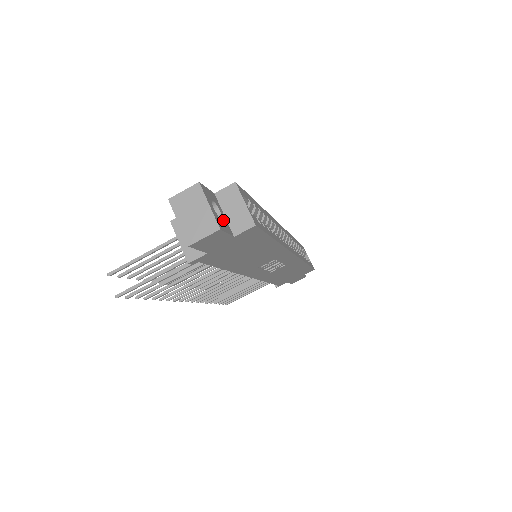
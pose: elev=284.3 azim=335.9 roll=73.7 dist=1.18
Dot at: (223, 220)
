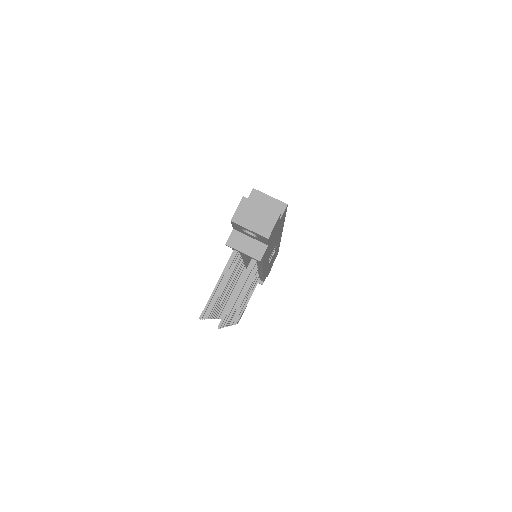
Dot at: occluded
